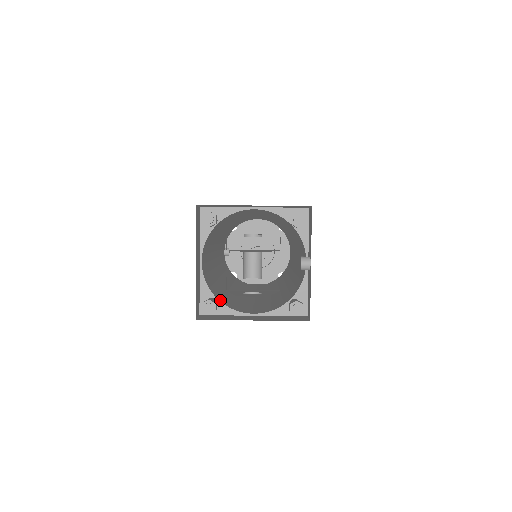
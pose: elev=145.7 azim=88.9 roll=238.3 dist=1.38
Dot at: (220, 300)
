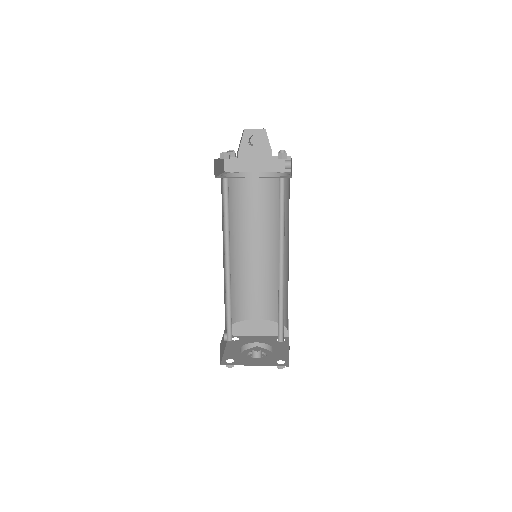
Dot at: occluded
